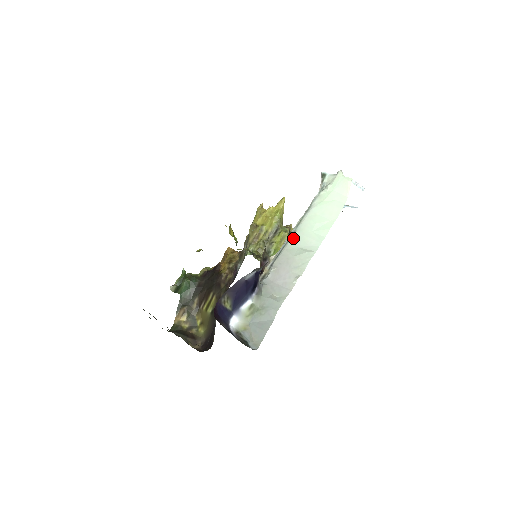
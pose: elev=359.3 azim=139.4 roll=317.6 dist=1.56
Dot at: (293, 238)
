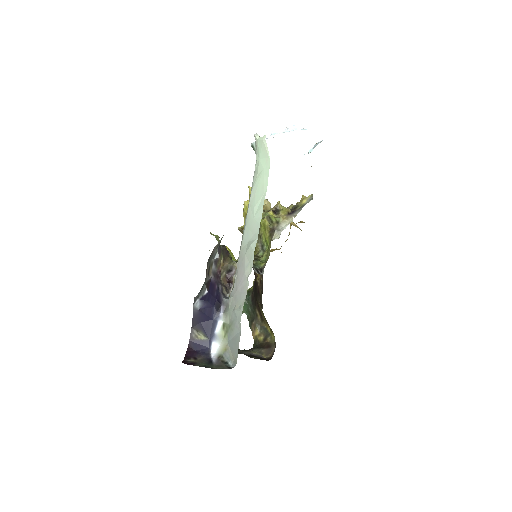
Dot at: (244, 234)
